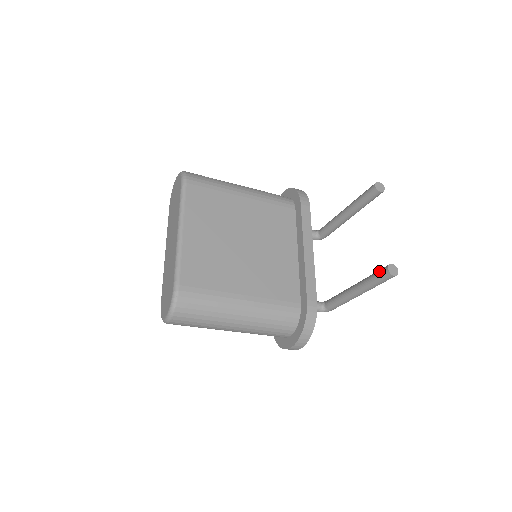
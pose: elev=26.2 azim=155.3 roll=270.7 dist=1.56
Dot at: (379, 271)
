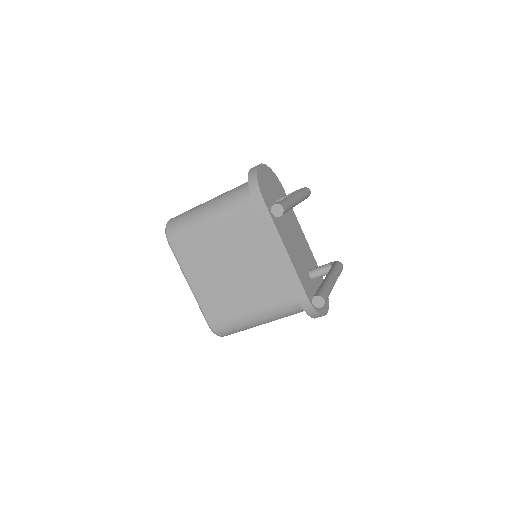
Dot at: occluded
